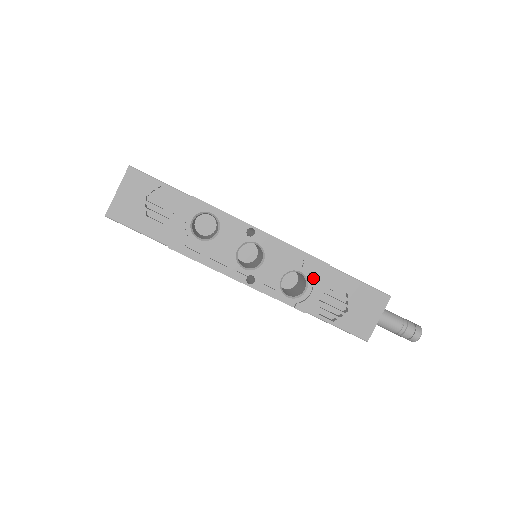
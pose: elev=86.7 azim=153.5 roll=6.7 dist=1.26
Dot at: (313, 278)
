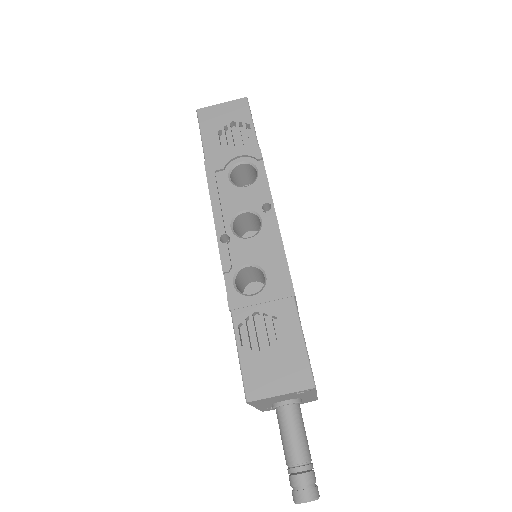
Dot at: (269, 290)
